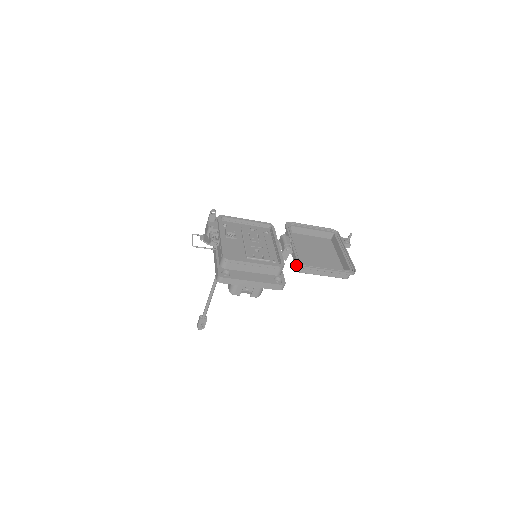
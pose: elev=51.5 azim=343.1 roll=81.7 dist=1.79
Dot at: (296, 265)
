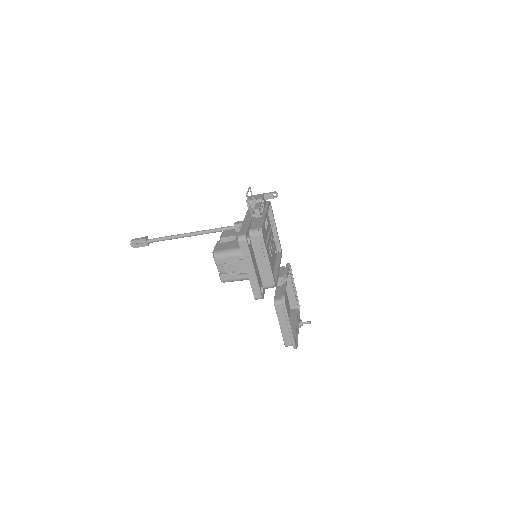
Dot at: (277, 296)
